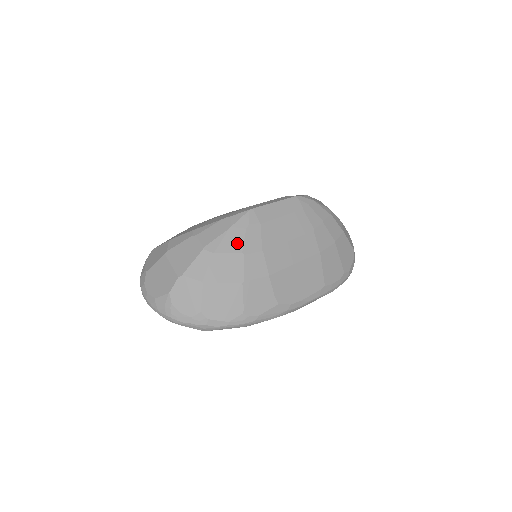
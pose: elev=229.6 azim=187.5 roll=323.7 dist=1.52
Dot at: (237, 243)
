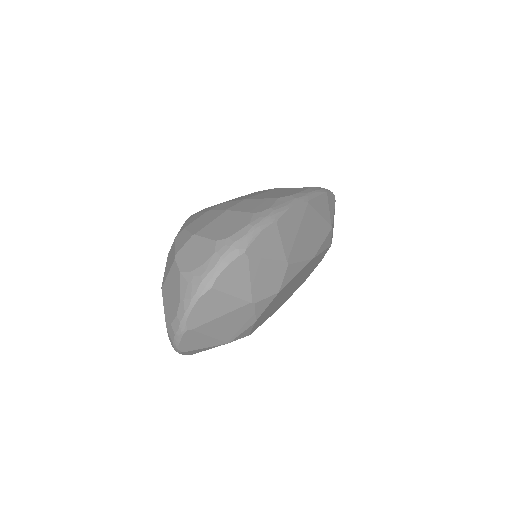
Dot at: (198, 216)
